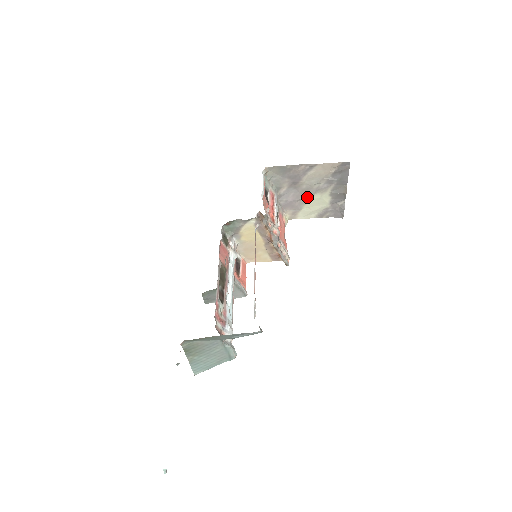
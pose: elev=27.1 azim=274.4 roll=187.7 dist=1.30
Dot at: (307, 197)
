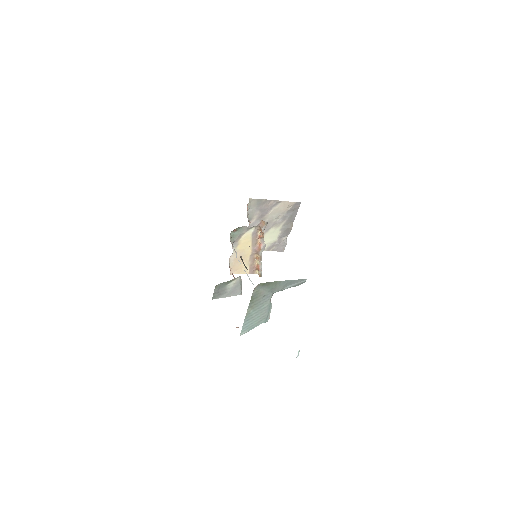
Dot at: (266, 230)
